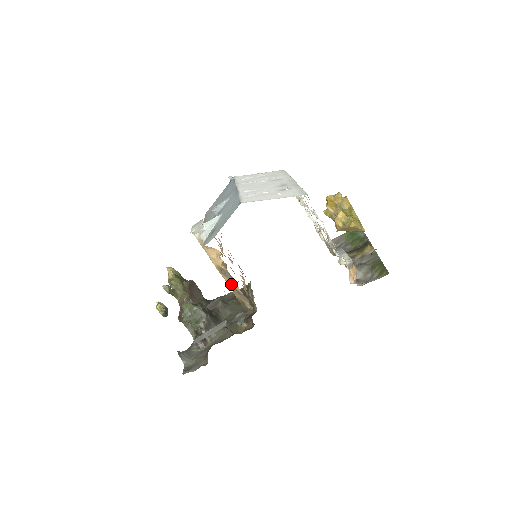
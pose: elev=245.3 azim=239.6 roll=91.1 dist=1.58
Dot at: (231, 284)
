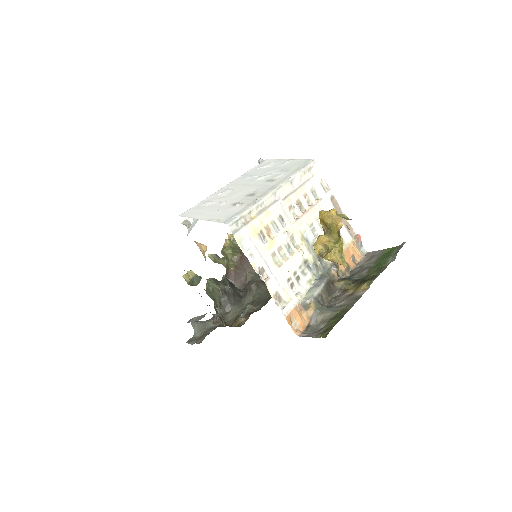
Dot at: occluded
